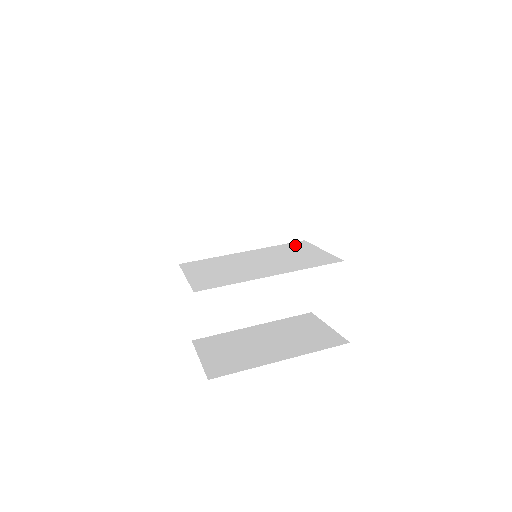
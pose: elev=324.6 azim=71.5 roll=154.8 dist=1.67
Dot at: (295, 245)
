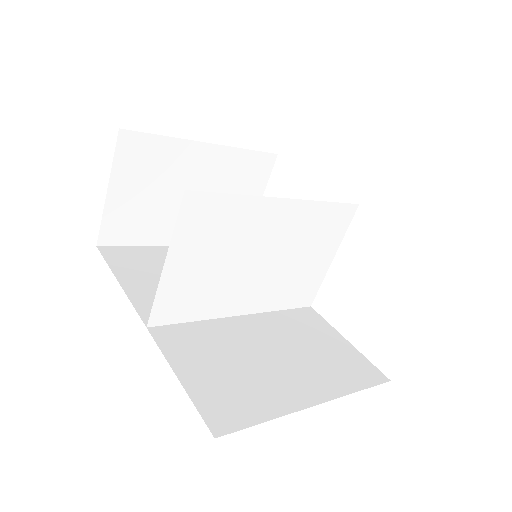
Dot at: (301, 294)
